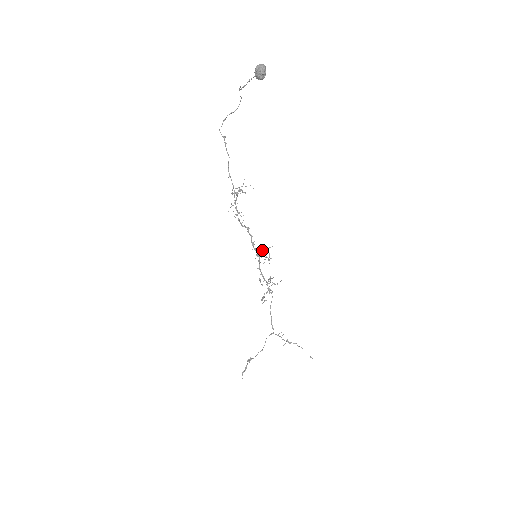
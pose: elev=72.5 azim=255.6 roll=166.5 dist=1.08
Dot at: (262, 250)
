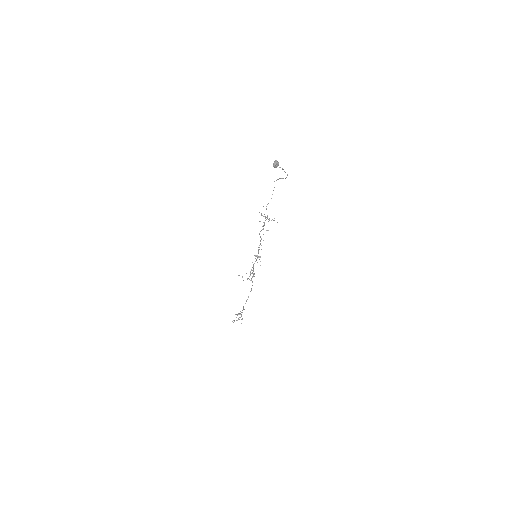
Dot at: occluded
